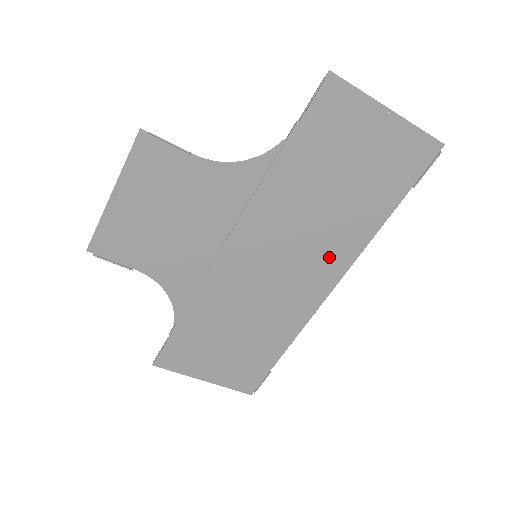
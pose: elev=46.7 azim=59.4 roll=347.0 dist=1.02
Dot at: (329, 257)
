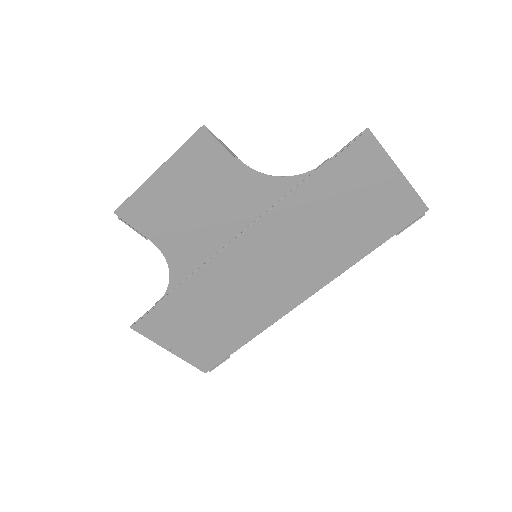
Dot at: (313, 272)
